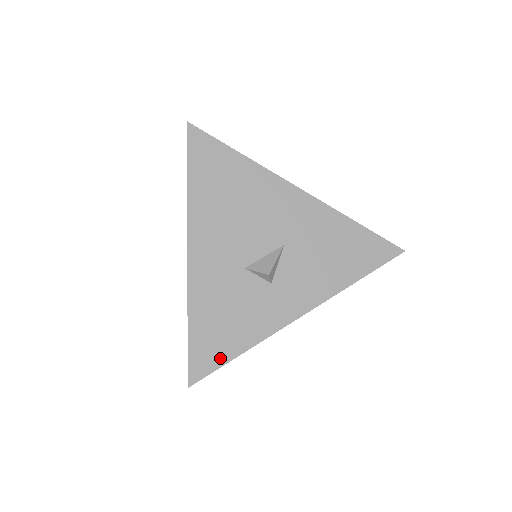
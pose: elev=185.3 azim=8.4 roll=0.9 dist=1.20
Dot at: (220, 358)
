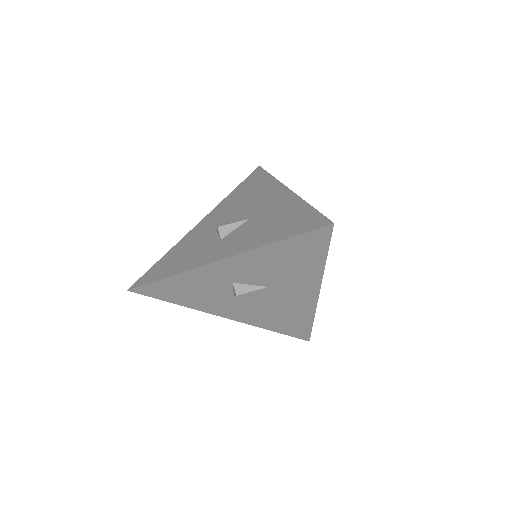
Dot at: (155, 278)
